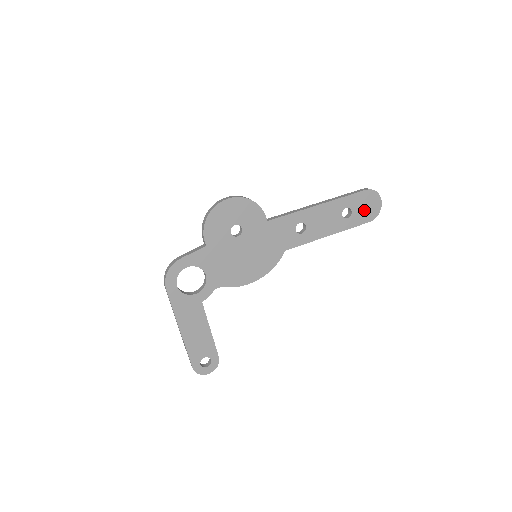
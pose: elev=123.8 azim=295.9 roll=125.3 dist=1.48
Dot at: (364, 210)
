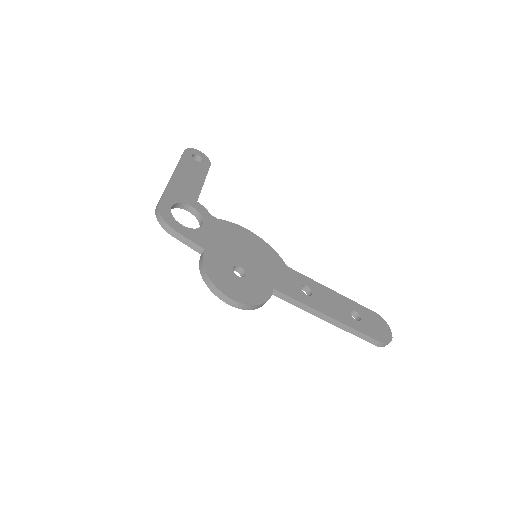
Dot at: occluded
